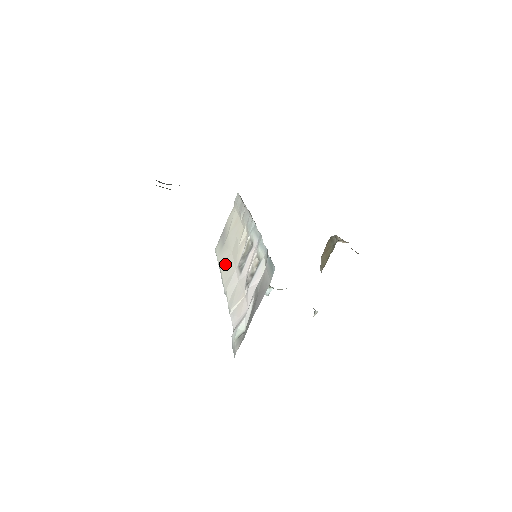
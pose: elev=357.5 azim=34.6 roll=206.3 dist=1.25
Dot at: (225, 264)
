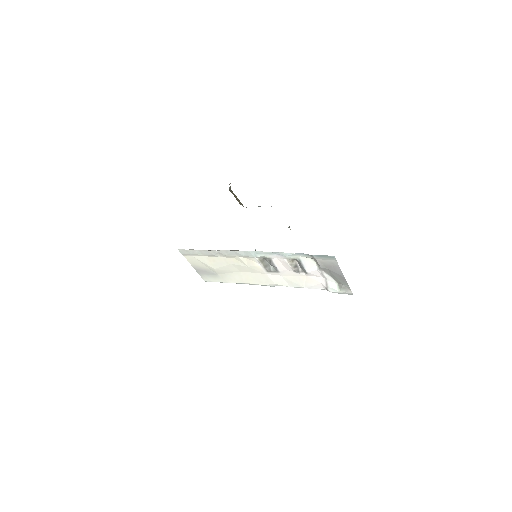
Dot at: (244, 279)
